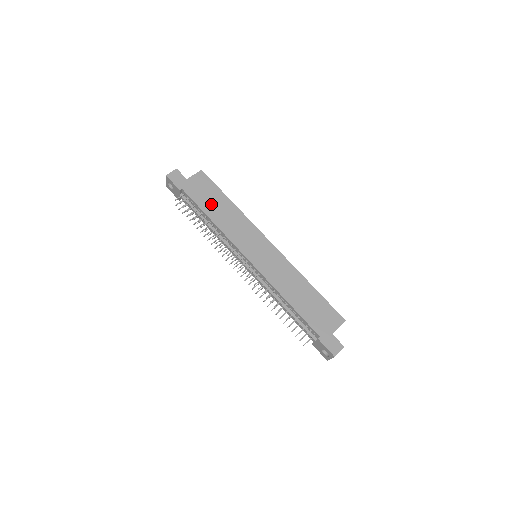
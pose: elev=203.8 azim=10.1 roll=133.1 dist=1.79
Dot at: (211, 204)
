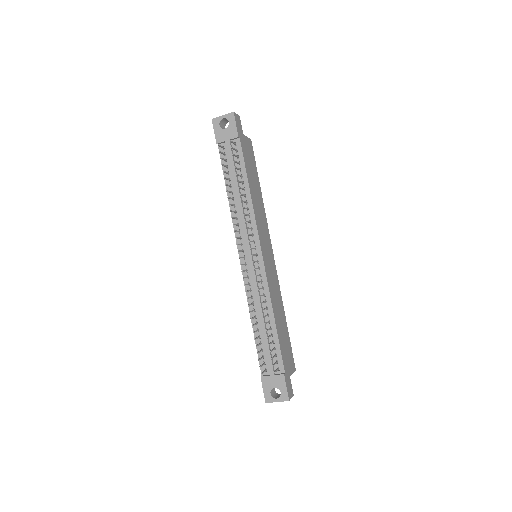
Dot at: (252, 176)
